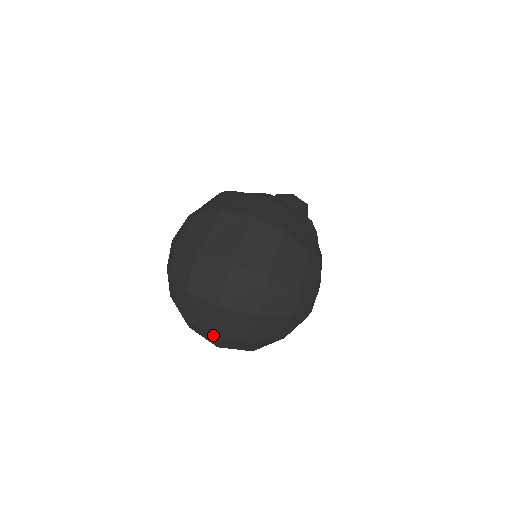
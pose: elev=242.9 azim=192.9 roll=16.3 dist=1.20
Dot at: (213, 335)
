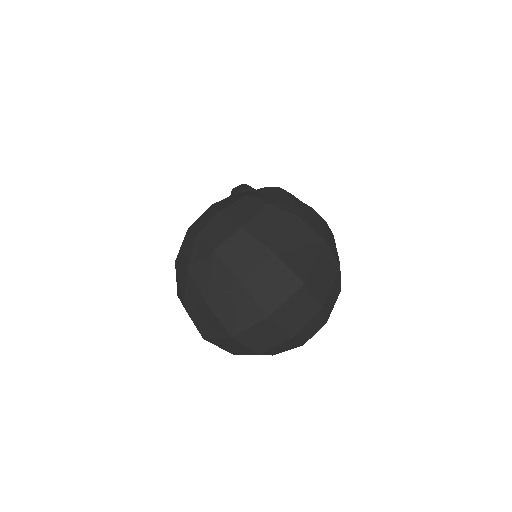
Dot at: (234, 336)
